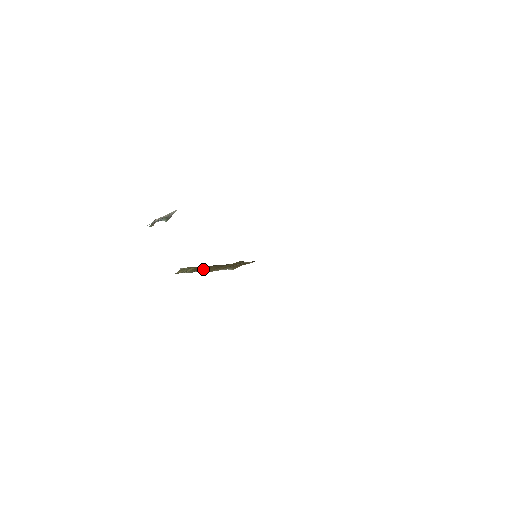
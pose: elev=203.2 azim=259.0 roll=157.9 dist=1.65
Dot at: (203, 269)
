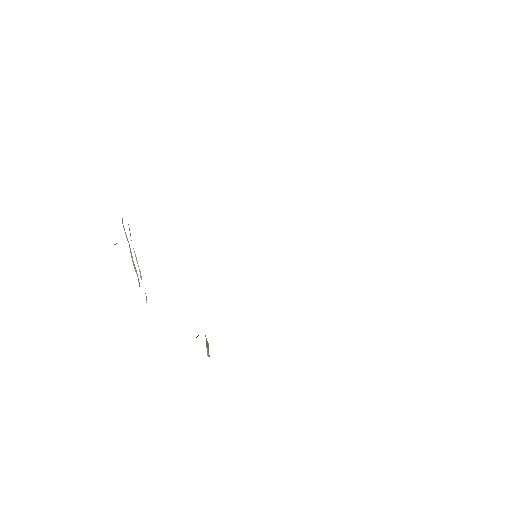
Dot at: occluded
